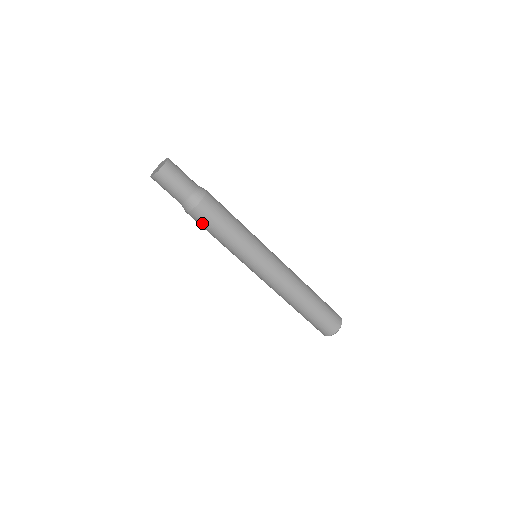
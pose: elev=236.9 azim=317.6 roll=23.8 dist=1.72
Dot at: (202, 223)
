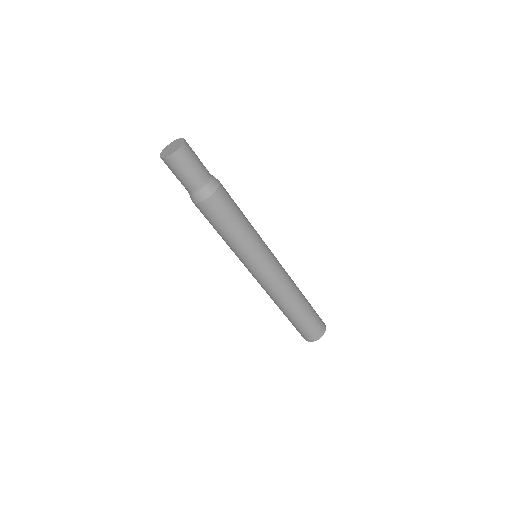
Dot at: (204, 215)
